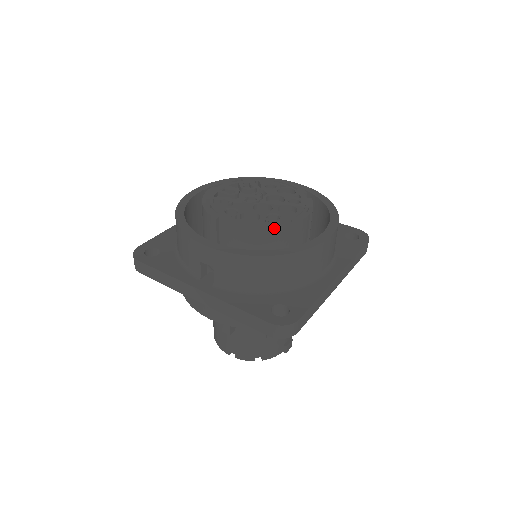
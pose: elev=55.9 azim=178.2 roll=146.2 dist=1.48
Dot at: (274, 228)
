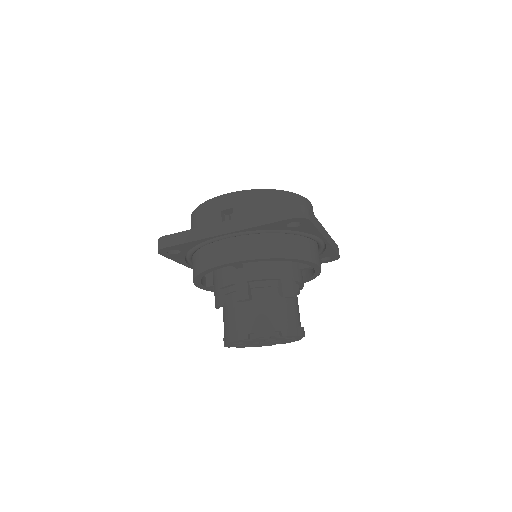
Dot at: occluded
